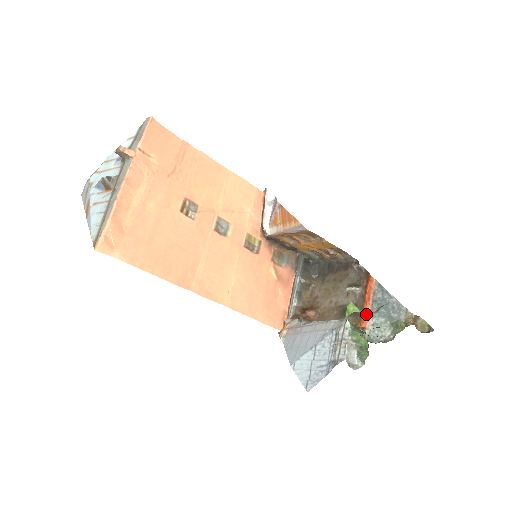
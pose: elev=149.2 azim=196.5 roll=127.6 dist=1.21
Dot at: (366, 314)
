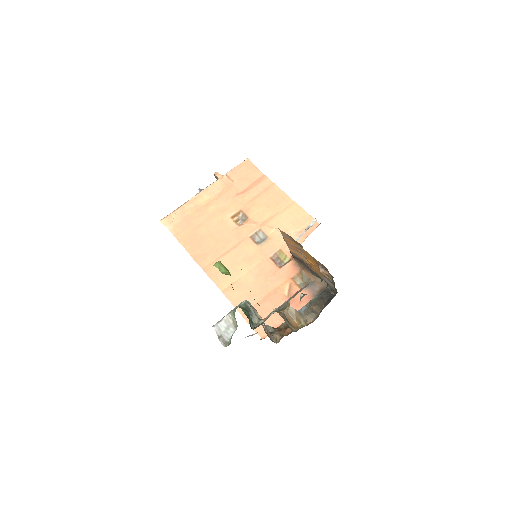
Dot at: (225, 274)
